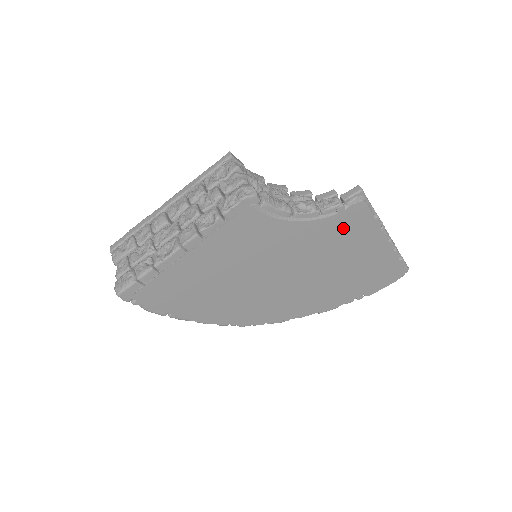
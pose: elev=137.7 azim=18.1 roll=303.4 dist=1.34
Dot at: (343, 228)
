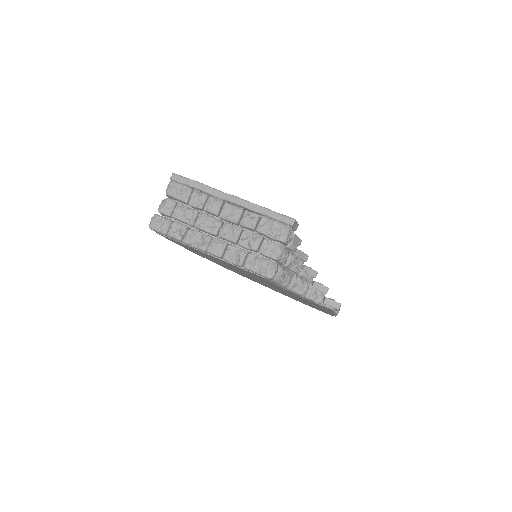
Dot at: occluded
